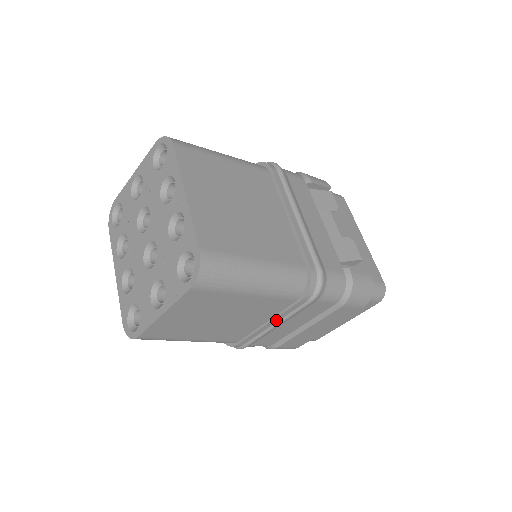
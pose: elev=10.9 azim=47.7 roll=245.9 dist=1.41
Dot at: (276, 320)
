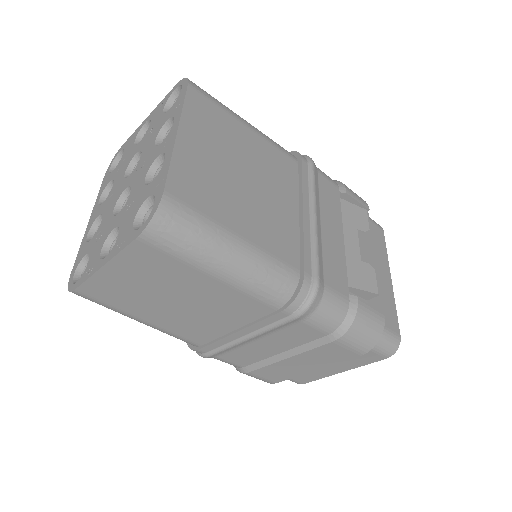
Dot at: (249, 330)
